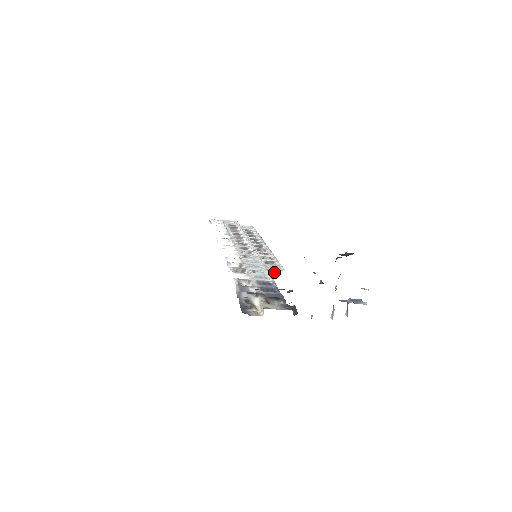
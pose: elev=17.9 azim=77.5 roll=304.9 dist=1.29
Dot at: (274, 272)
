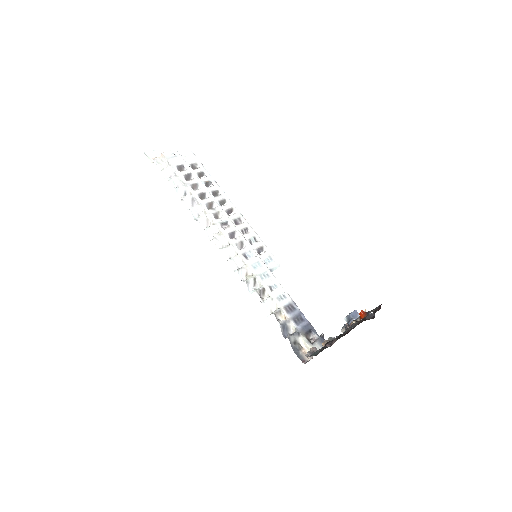
Dot at: (274, 269)
